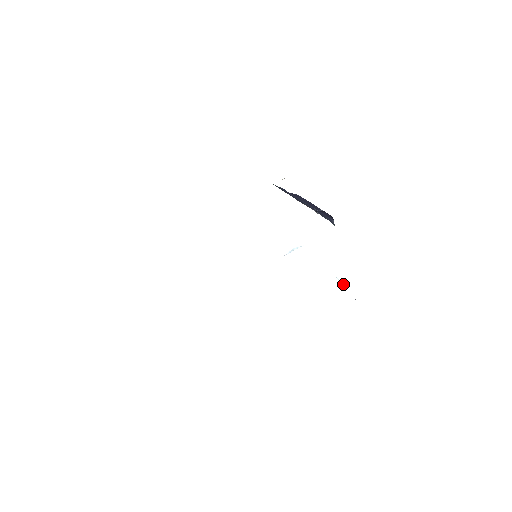
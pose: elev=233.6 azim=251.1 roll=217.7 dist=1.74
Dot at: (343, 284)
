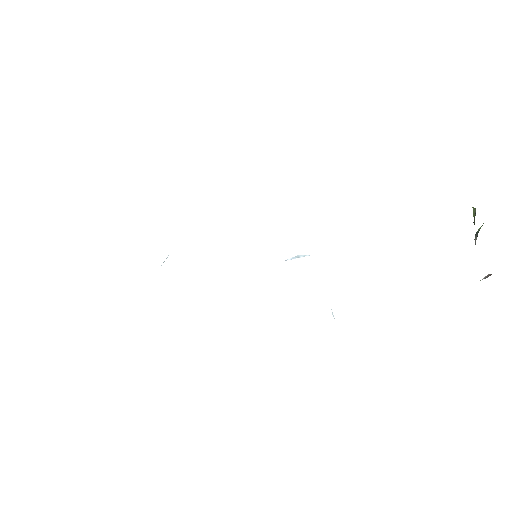
Dot at: (334, 318)
